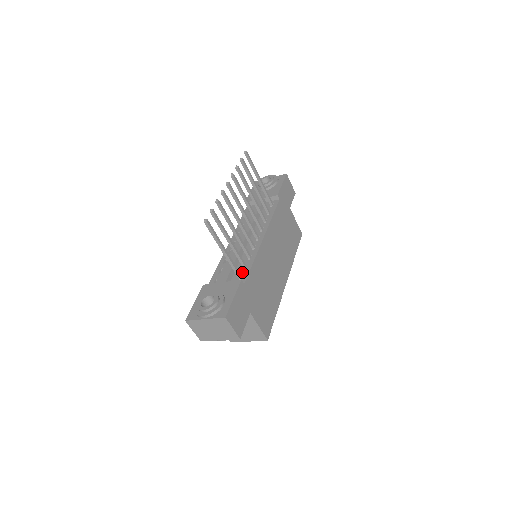
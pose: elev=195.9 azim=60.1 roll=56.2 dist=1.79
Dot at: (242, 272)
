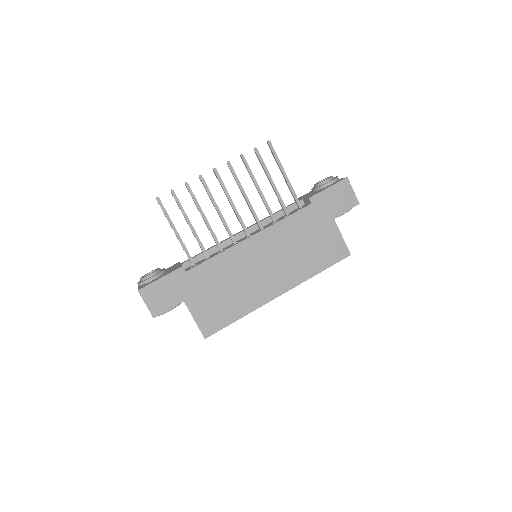
Dot at: (201, 261)
